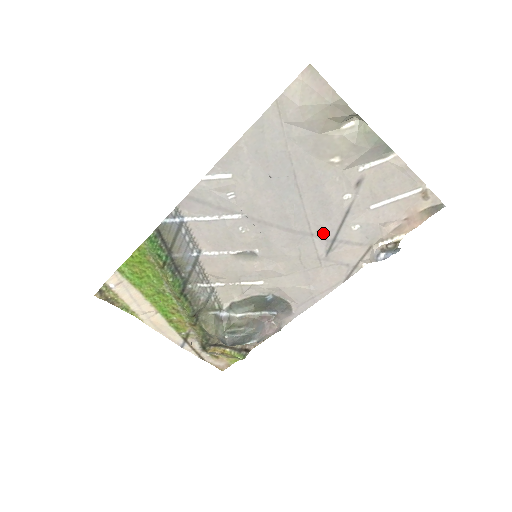
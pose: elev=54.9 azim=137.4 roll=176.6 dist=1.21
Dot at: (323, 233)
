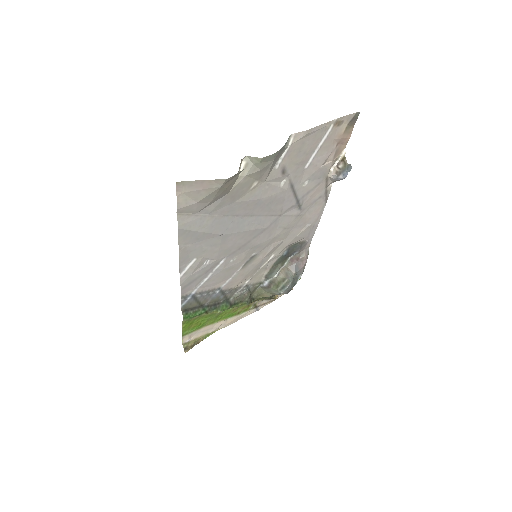
Dot at: (287, 208)
